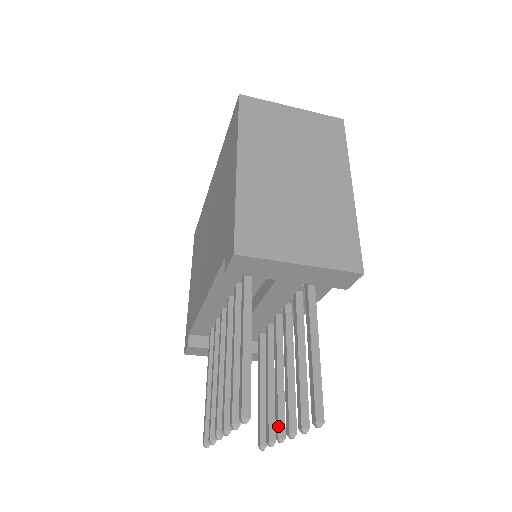
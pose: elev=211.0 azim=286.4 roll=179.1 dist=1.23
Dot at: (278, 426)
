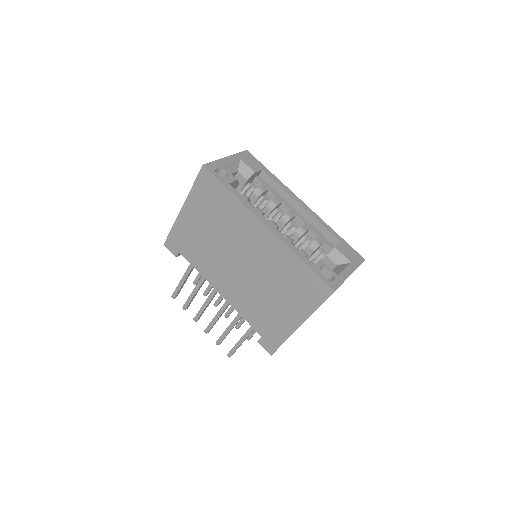
Dot at: (218, 304)
